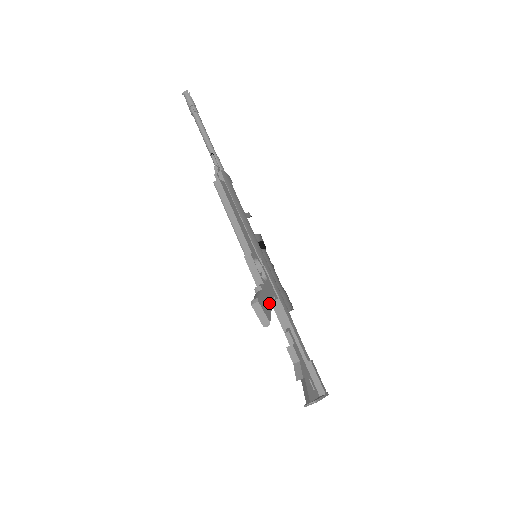
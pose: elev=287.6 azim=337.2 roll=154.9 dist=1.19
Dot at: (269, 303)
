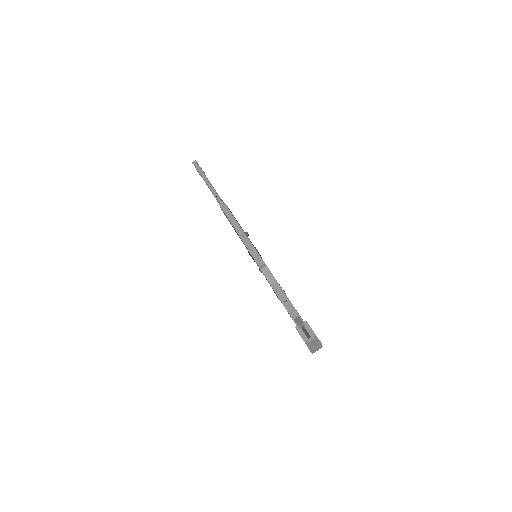
Dot at: occluded
